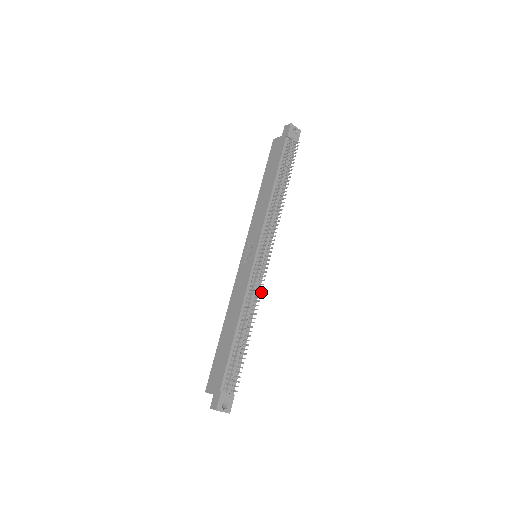
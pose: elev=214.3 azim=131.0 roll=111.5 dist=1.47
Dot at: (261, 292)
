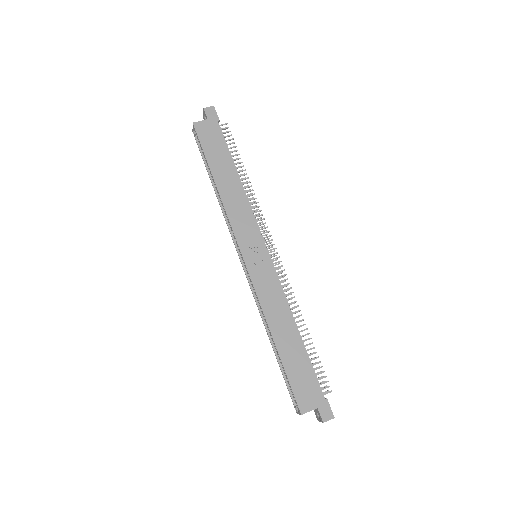
Dot at: (289, 289)
